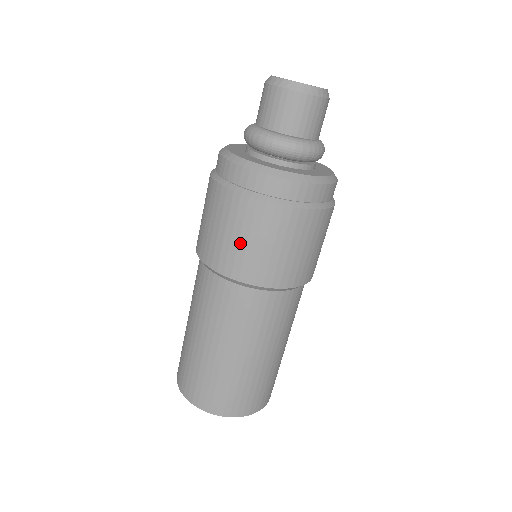
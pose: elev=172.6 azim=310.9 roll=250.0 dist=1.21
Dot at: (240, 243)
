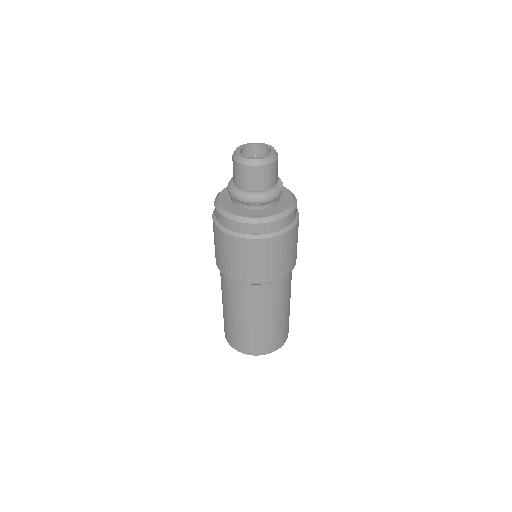
Dot at: (217, 250)
